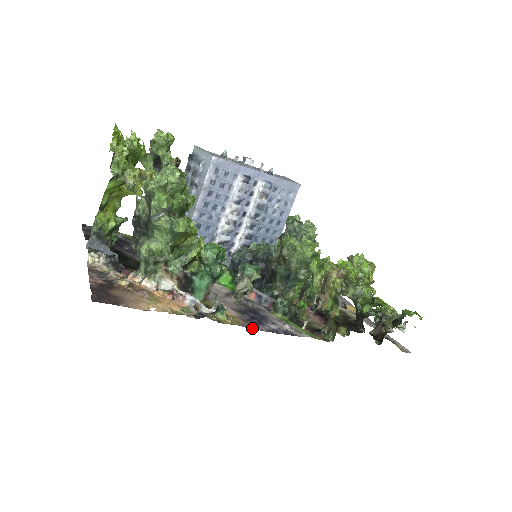
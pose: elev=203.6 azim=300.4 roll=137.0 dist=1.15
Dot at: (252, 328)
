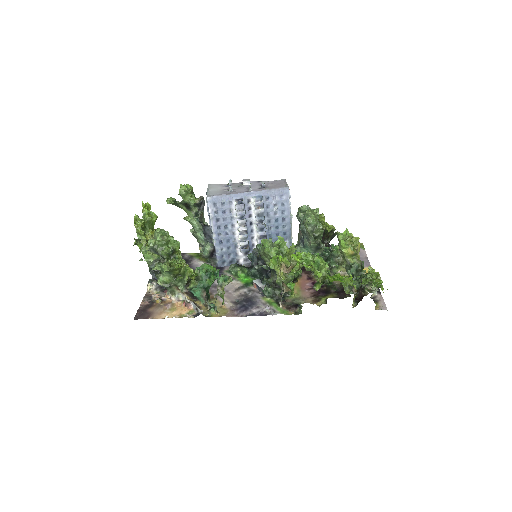
Dot at: (234, 316)
